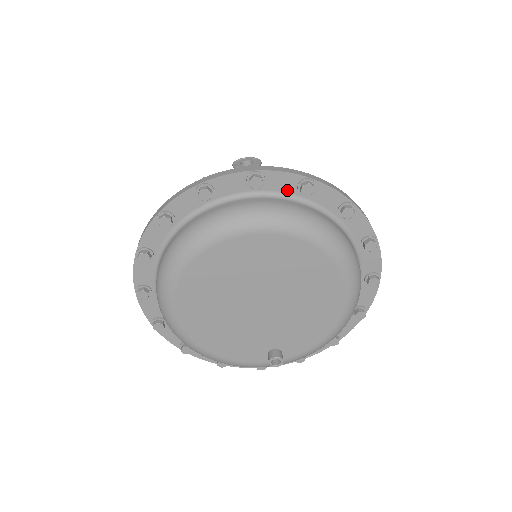
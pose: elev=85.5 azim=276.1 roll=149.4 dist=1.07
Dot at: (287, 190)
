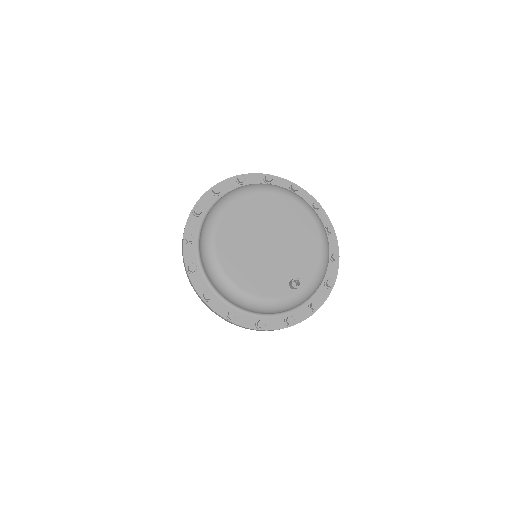
Dot at: (259, 183)
